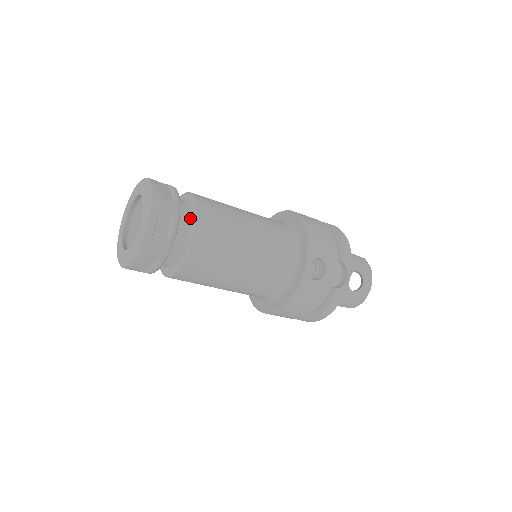
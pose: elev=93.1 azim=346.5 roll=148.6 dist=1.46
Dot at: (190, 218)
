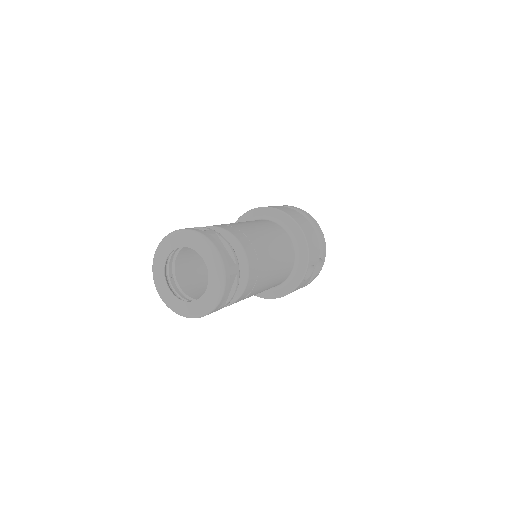
Dot at: (239, 268)
